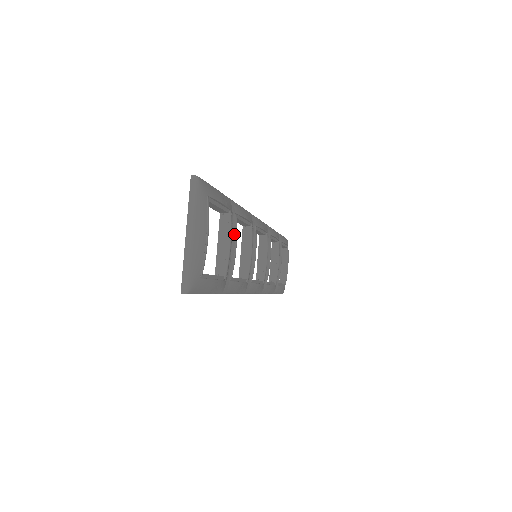
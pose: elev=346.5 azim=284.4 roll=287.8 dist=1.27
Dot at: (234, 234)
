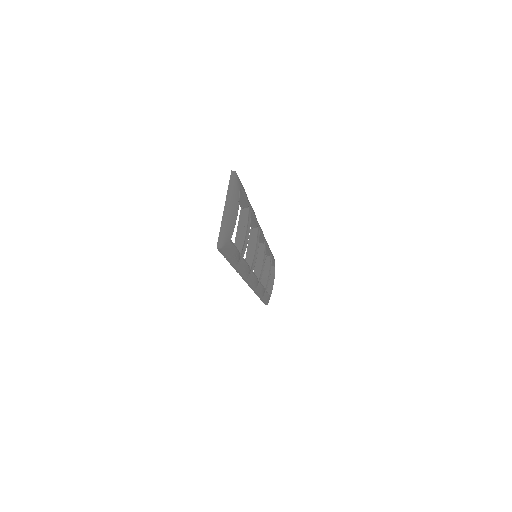
Dot at: (249, 225)
